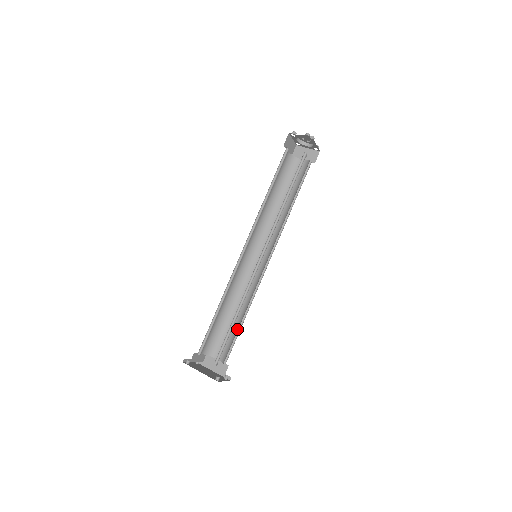
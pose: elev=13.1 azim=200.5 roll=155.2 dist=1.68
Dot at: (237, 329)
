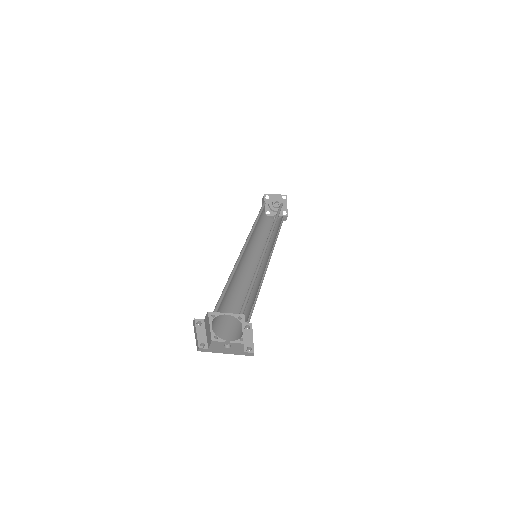
Dot at: (250, 308)
